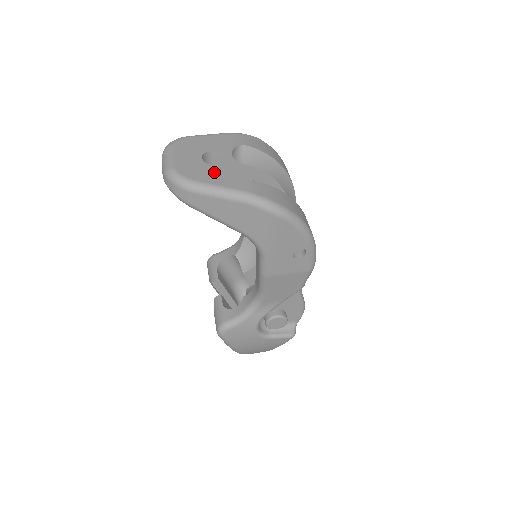
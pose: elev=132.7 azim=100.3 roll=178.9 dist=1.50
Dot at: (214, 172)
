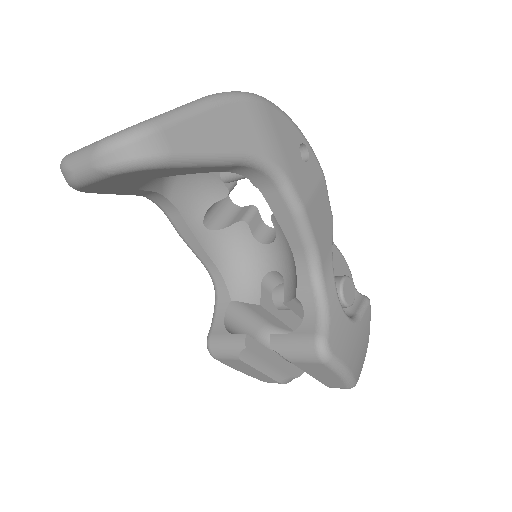
Dot at: occluded
